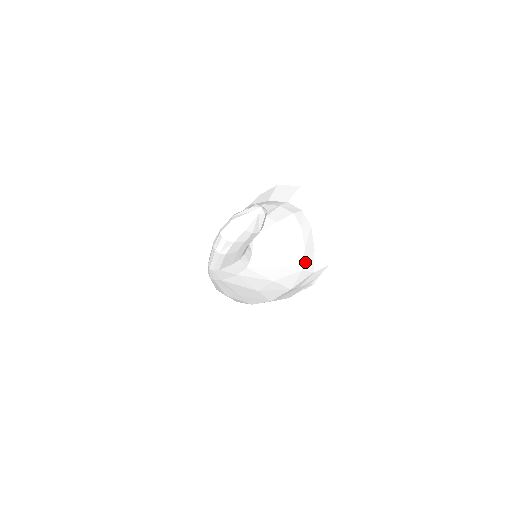
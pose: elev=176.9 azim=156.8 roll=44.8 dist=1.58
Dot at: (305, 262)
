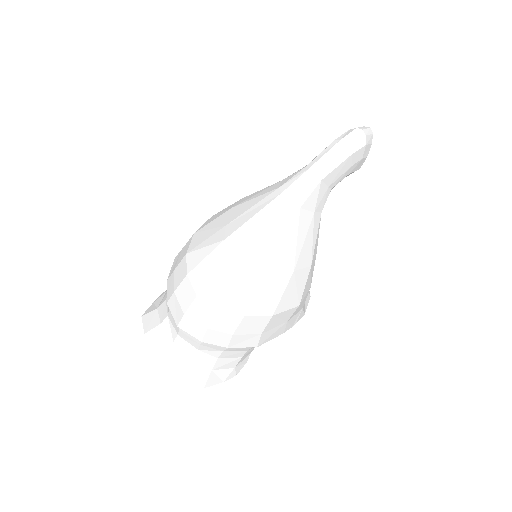
Dot at: occluded
